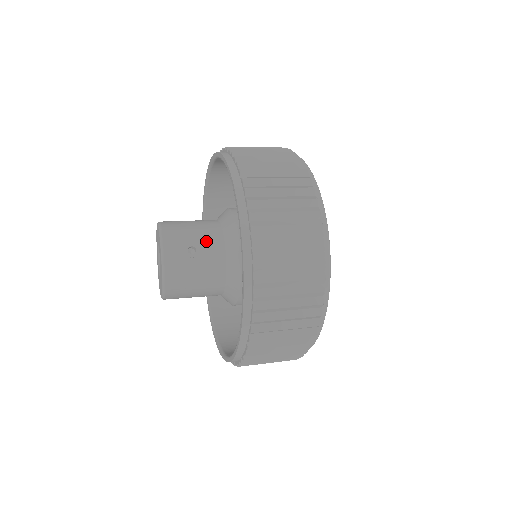
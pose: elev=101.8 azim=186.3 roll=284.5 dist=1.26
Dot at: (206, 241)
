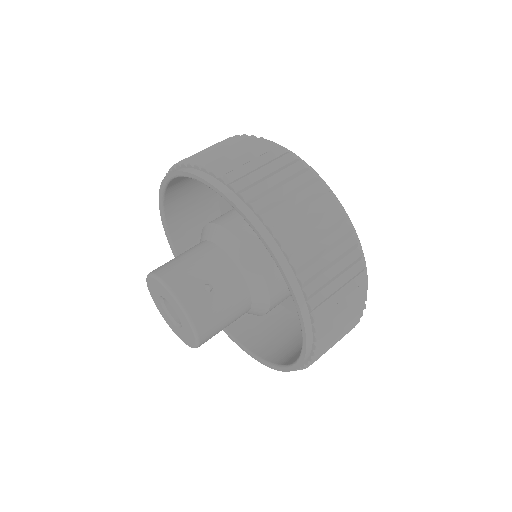
Dot at: (216, 271)
